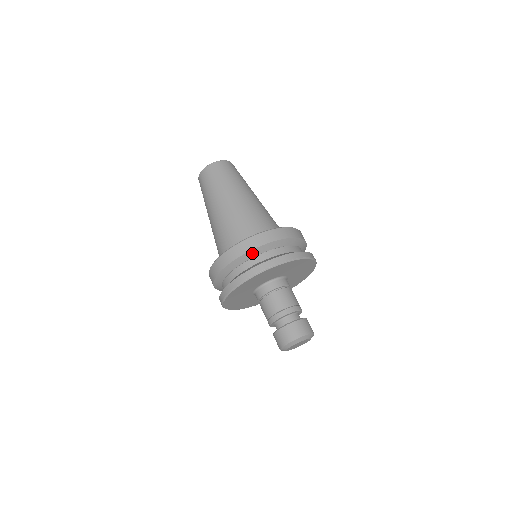
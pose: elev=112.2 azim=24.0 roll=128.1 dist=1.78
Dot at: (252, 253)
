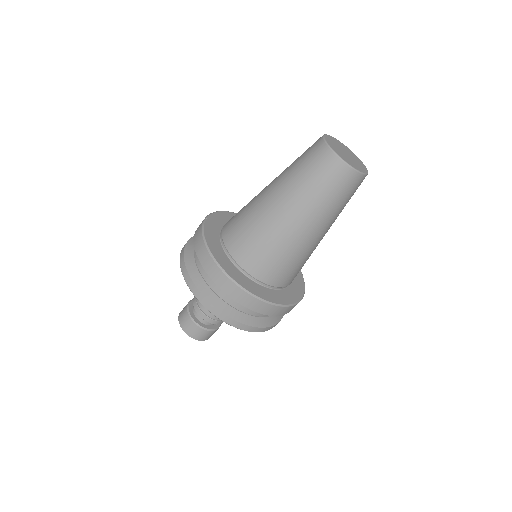
Dot at: (204, 267)
